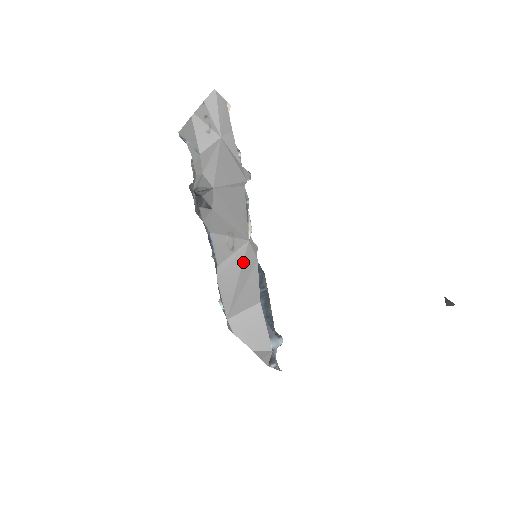
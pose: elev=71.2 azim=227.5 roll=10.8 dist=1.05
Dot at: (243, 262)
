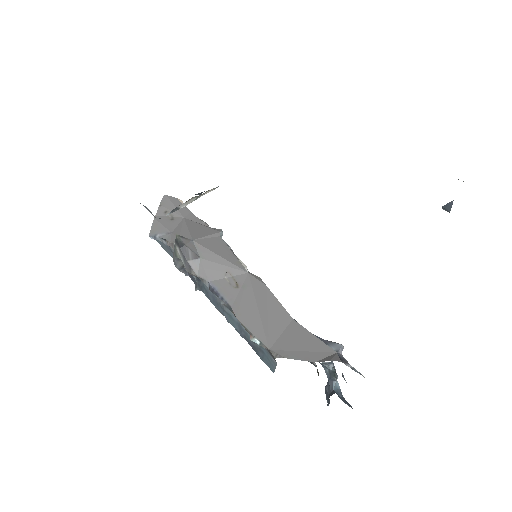
Dot at: (253, 292)
